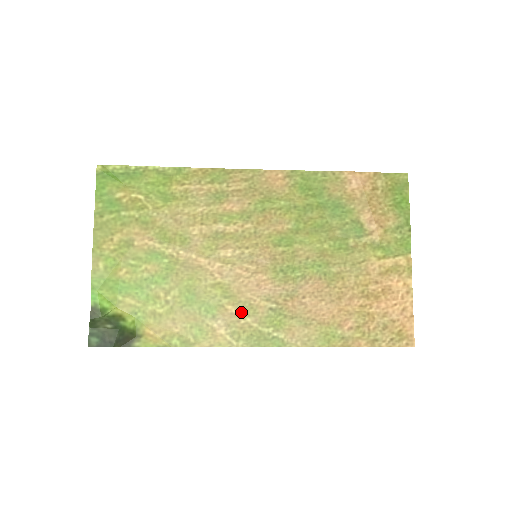
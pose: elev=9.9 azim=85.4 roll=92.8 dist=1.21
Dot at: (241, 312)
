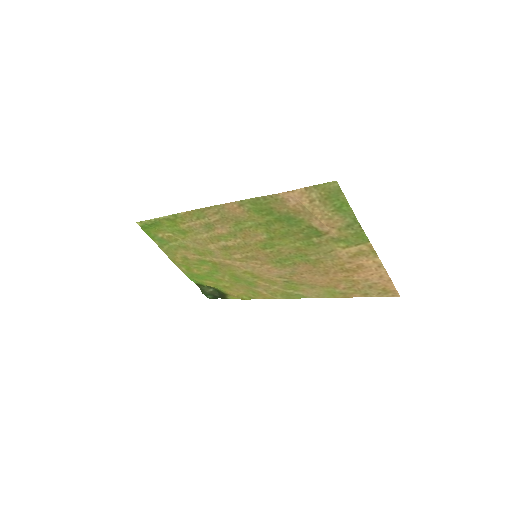
Dot at: (268, 284)
